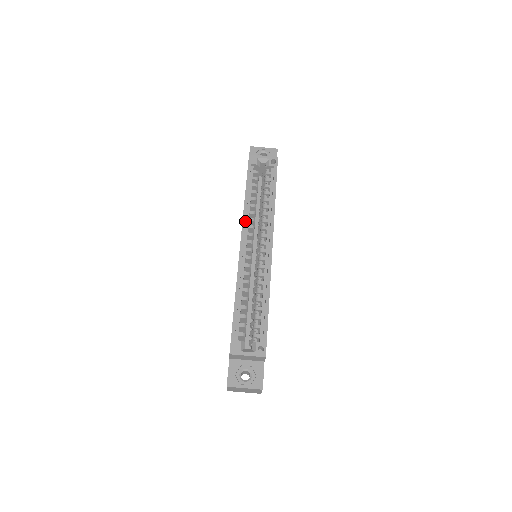
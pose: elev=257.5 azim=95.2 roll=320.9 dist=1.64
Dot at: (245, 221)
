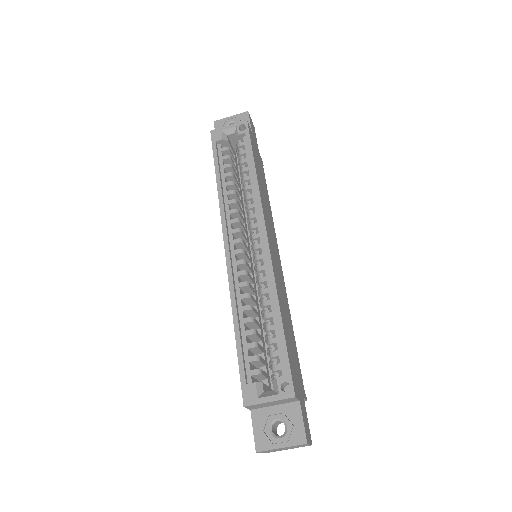
Dot at: (224, 216)
